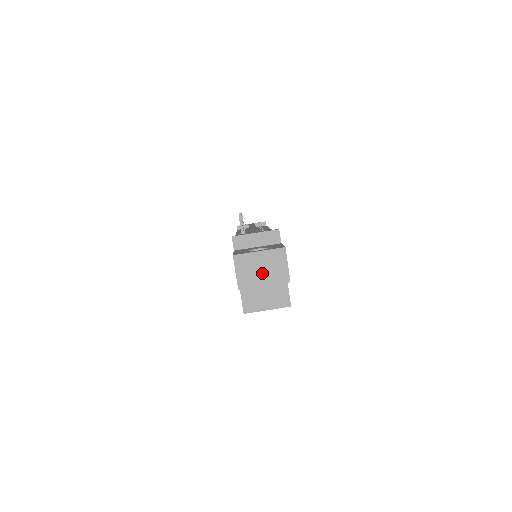
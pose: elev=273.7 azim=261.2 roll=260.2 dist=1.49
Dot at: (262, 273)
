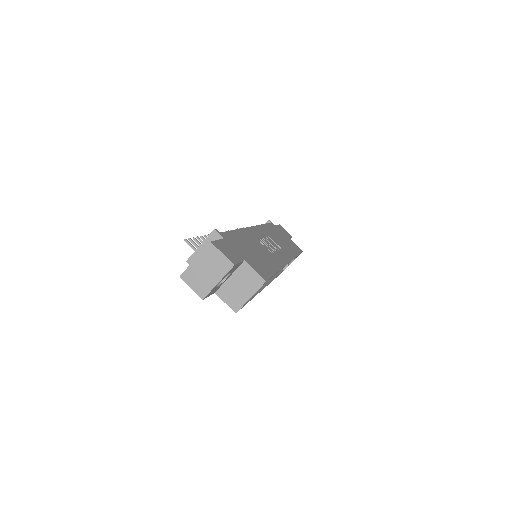
Dot at: (209, 274)
